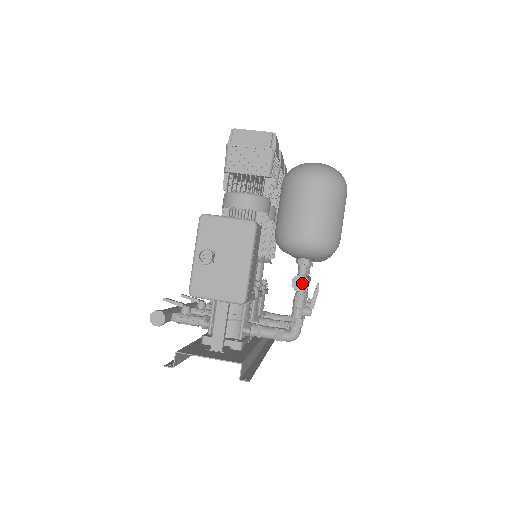
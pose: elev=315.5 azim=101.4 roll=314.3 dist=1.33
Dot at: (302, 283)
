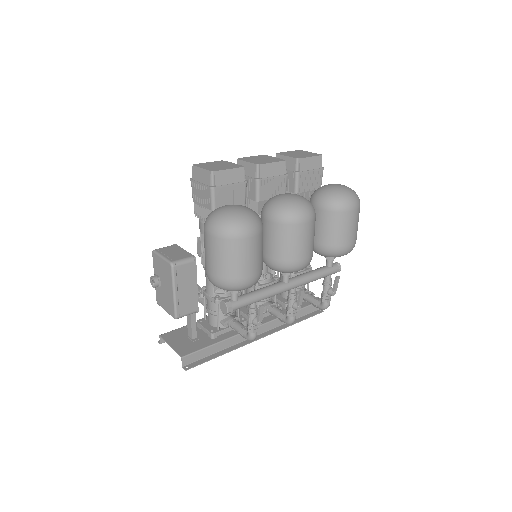
Dot at: (224, 308)
